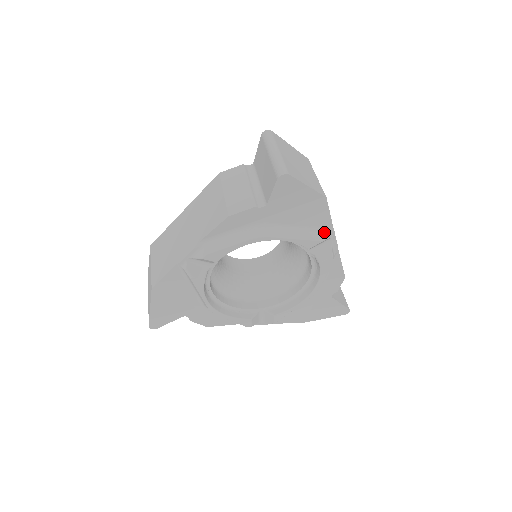
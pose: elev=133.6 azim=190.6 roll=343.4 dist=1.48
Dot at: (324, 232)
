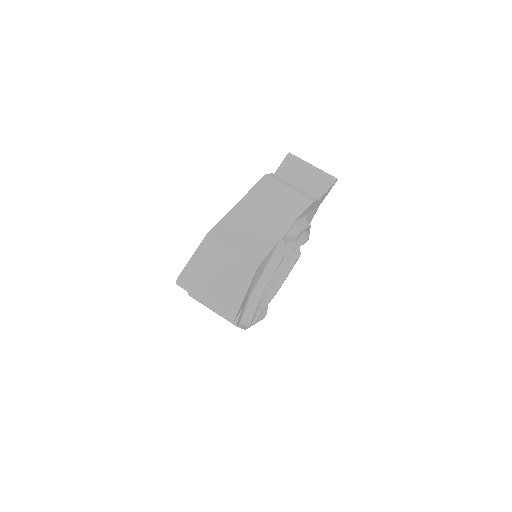
Dot at: (278, 248)
